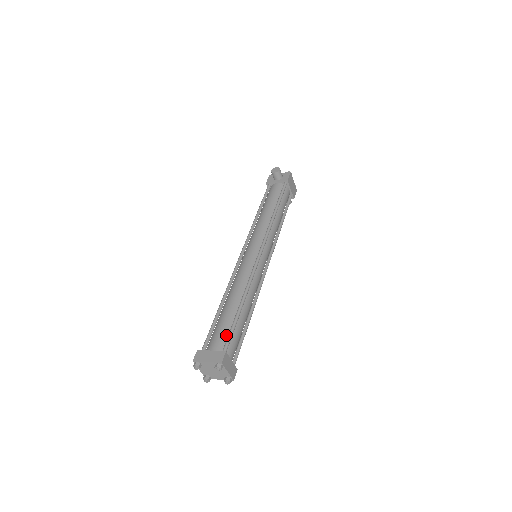
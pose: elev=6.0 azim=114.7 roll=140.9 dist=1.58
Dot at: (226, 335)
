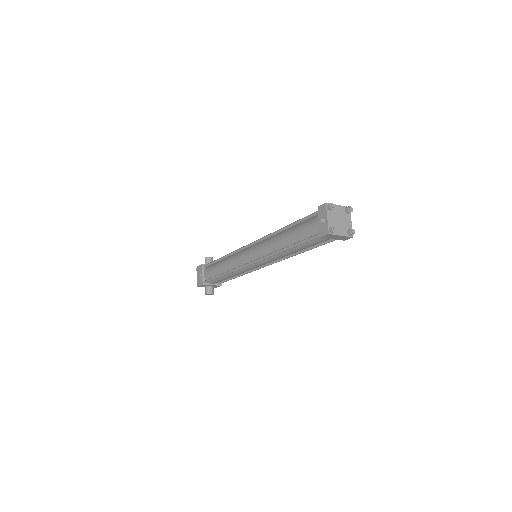
Dot at: occluded
